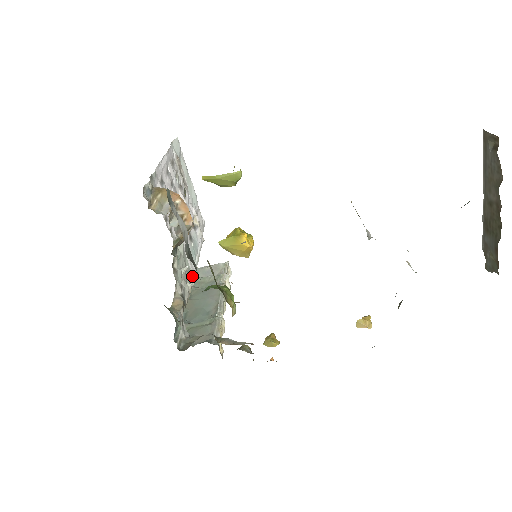
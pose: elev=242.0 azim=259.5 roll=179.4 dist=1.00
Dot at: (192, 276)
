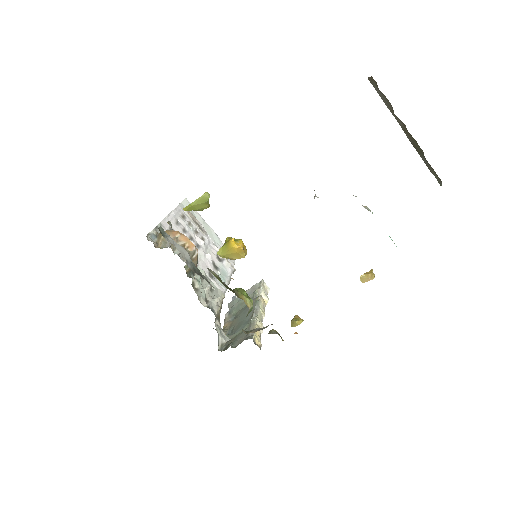
Dot at: (221, 294)
